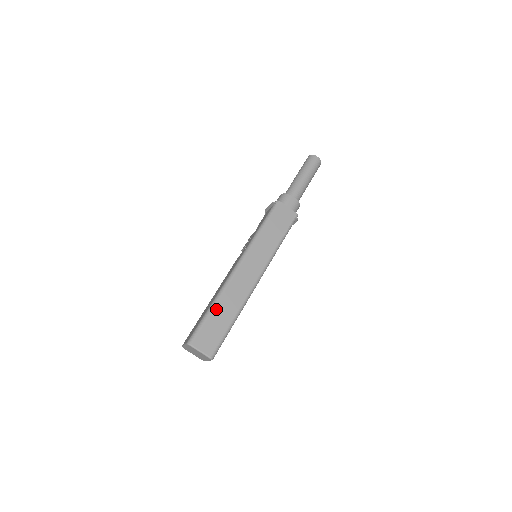
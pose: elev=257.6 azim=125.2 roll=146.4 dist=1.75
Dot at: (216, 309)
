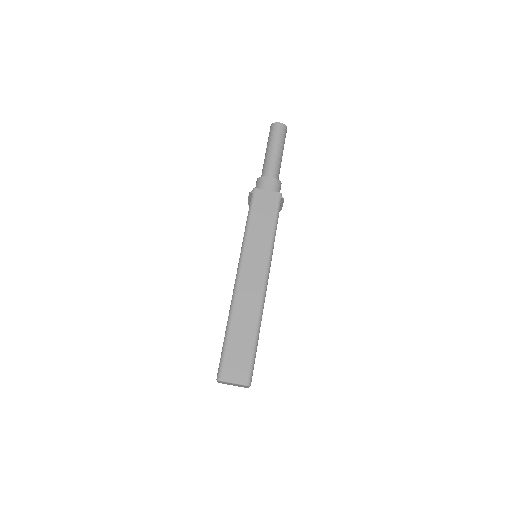
Dot at: (233, 331)
